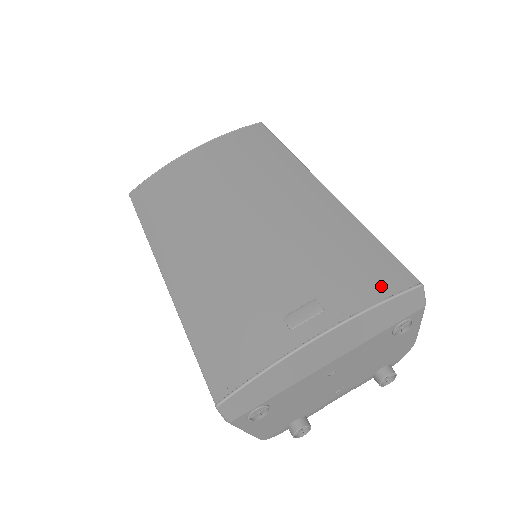
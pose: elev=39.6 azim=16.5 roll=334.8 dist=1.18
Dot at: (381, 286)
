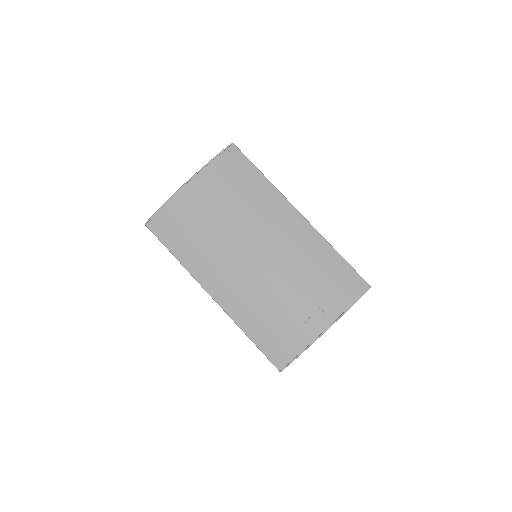
Dot at: (352, 293)
